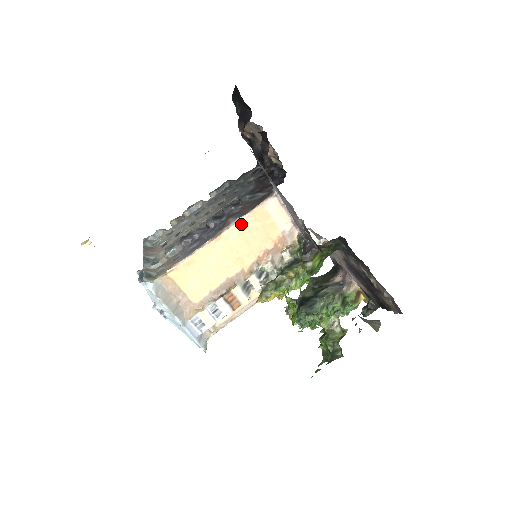
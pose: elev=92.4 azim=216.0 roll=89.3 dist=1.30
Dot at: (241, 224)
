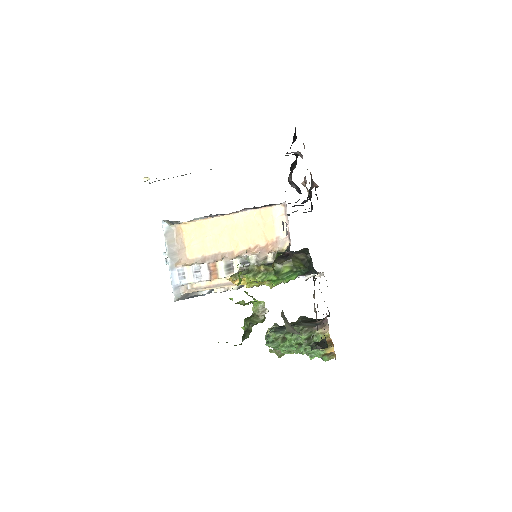
Dot at: (249, 214)
